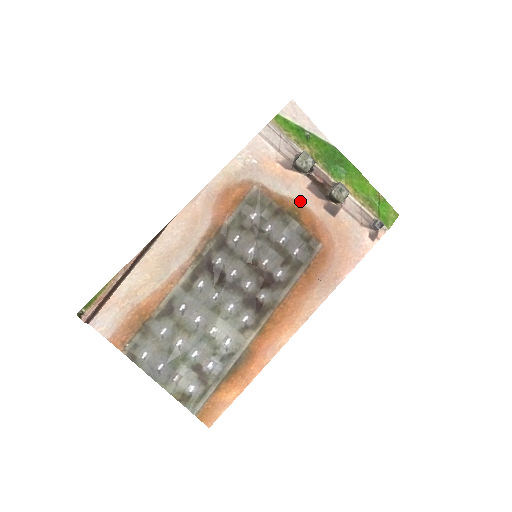
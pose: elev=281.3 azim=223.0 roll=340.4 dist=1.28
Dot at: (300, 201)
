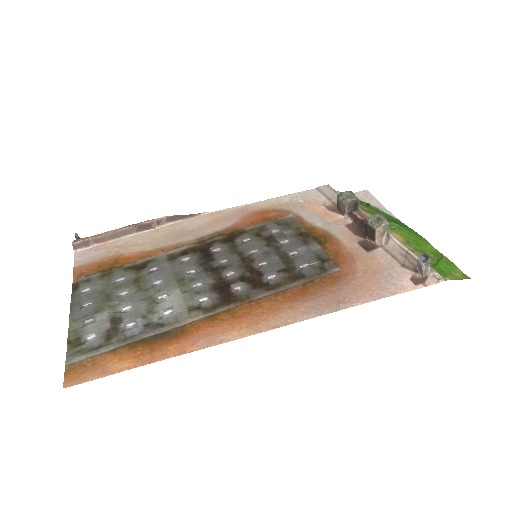
Dot at: (332, 233)
